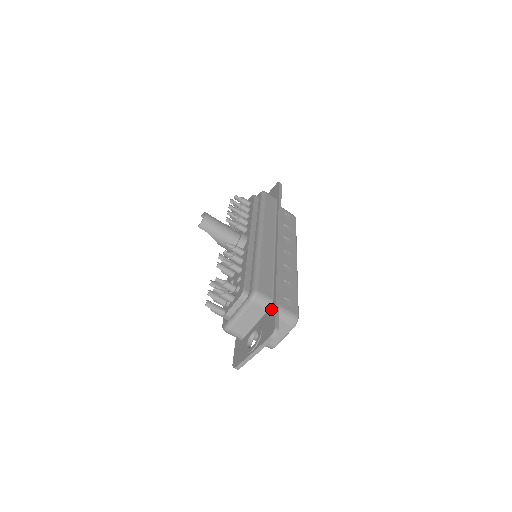
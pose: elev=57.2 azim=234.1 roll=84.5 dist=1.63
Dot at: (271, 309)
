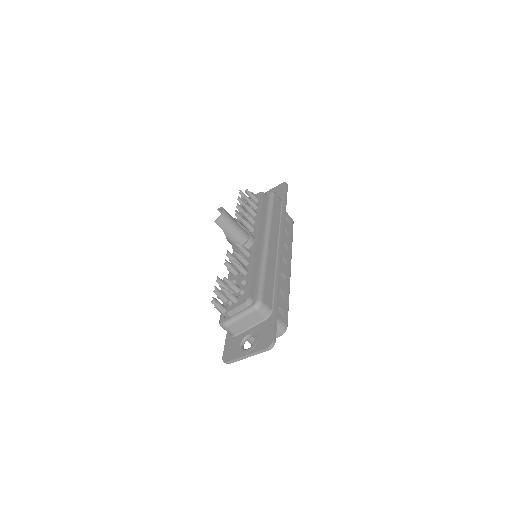
Dot at: (270, 320)
